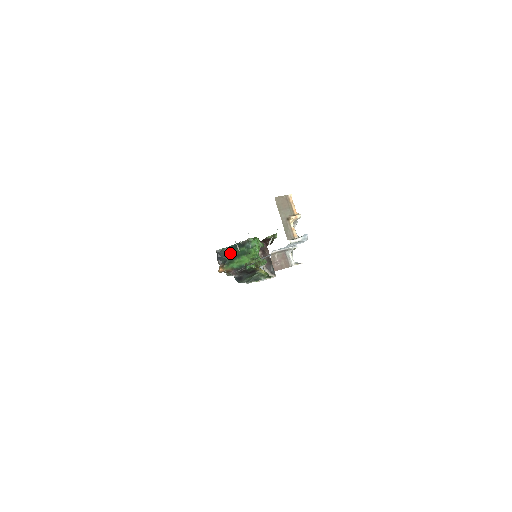
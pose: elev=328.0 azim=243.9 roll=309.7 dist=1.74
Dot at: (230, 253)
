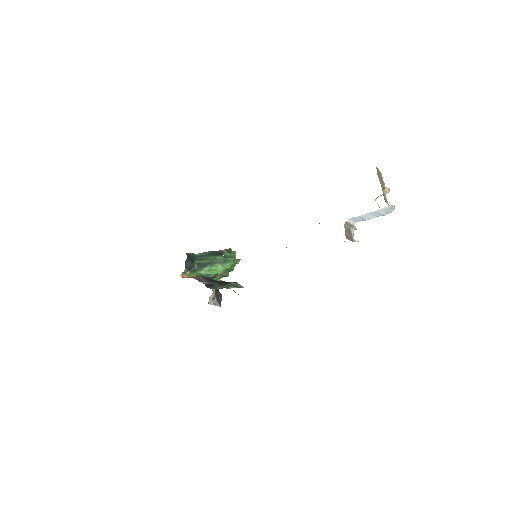
Dot at: (199, 260)
